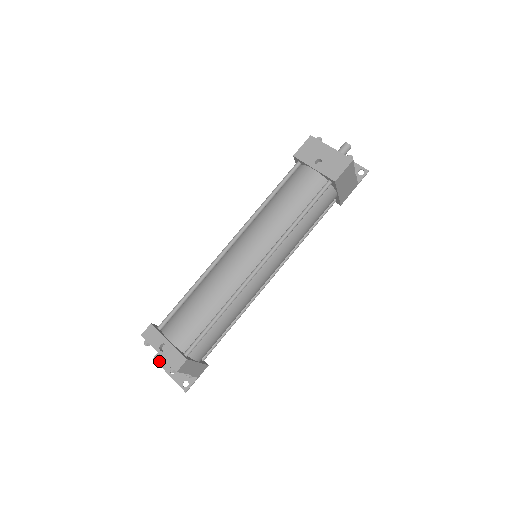
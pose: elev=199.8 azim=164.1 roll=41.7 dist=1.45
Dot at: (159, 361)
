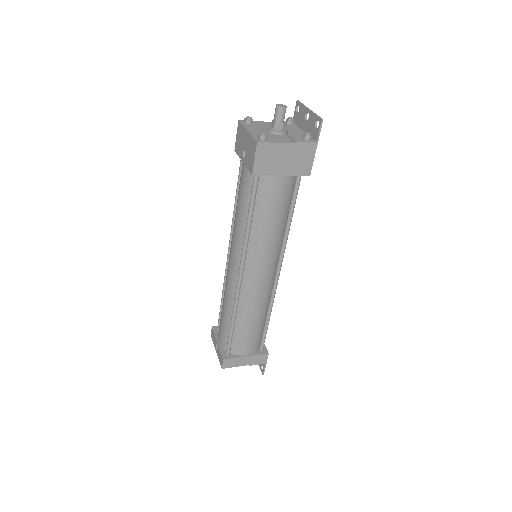
Dot at: occluded
